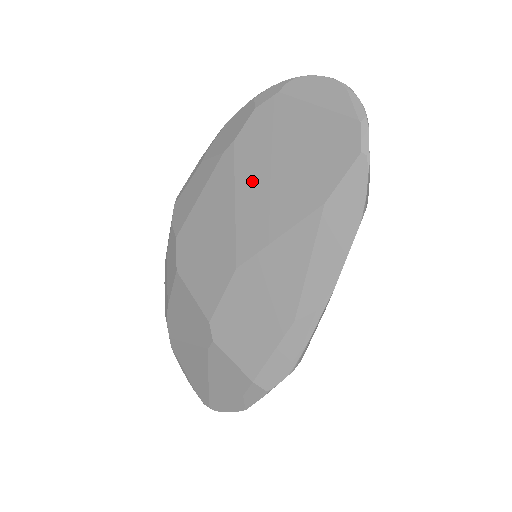
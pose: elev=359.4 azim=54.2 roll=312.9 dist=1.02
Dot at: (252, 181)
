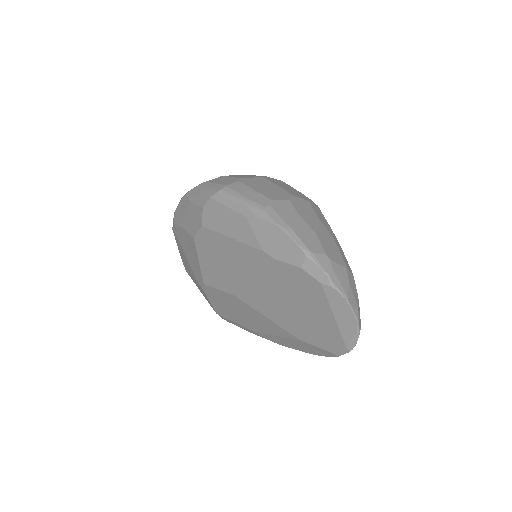
Dot at: (270, 286)
